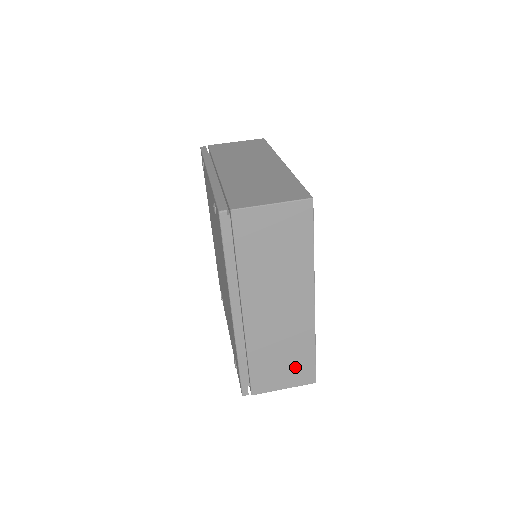
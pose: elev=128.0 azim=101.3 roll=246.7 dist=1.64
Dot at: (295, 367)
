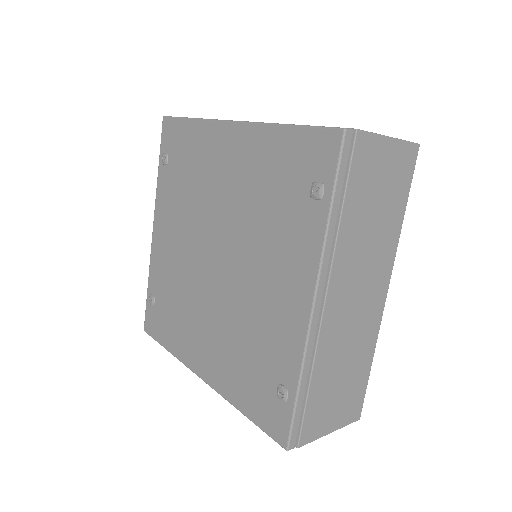
Dot at: occluded
